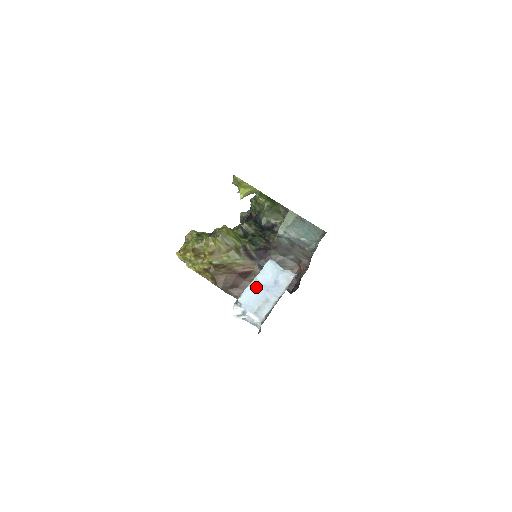
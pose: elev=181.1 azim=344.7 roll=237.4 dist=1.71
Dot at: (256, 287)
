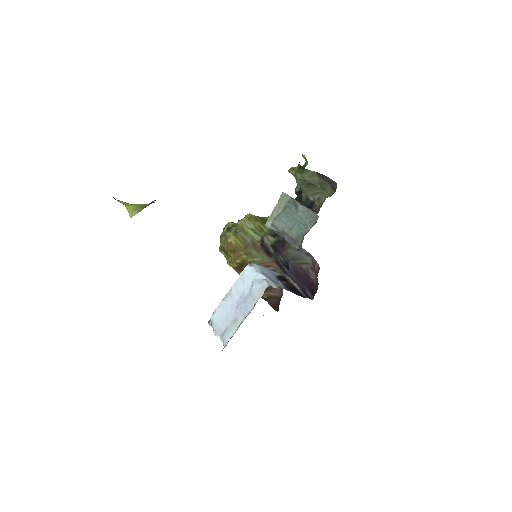
Dot at: (228, 302)
